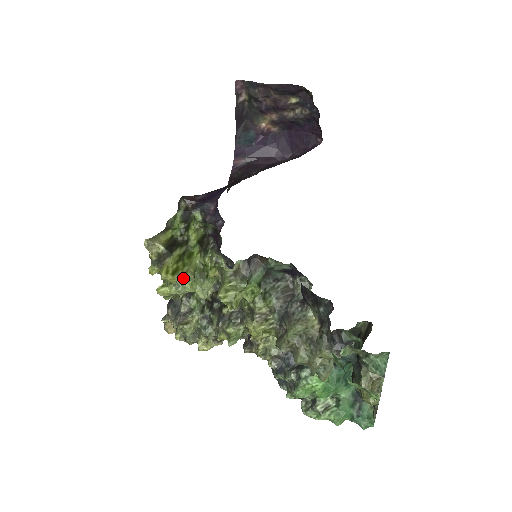
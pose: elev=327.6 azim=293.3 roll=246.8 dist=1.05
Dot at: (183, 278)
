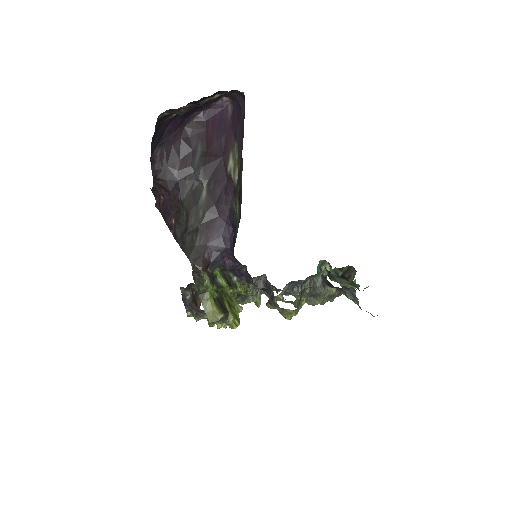
Dot at: (237, 314)
